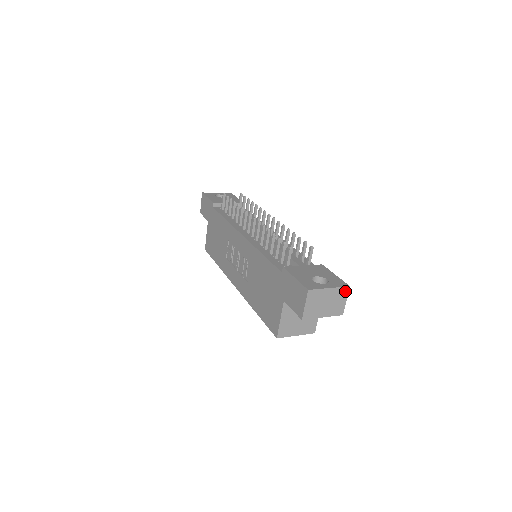
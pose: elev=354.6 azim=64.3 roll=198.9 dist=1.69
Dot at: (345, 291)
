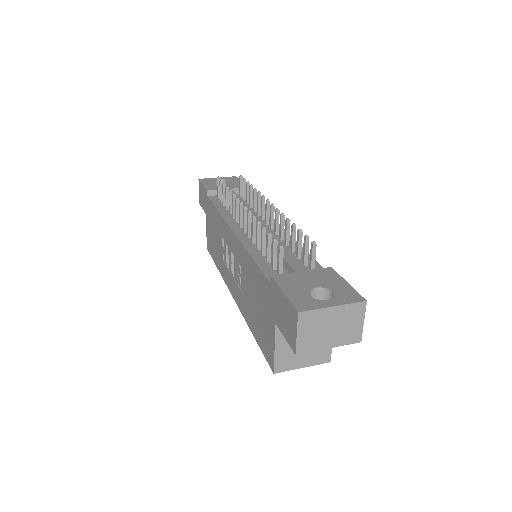
Dot at: (360, 308)
